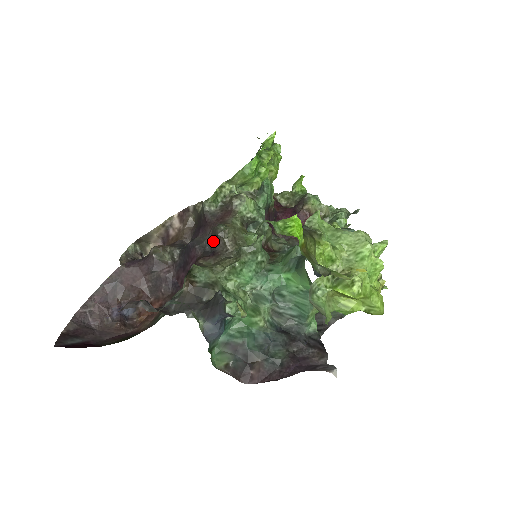
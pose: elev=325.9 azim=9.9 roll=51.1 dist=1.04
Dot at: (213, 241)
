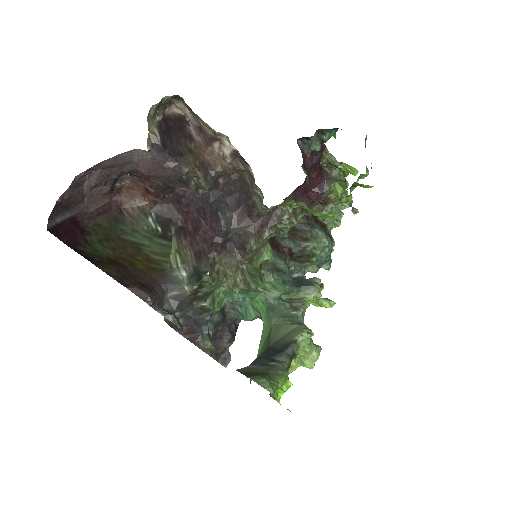
Dot at: (239, 239)
